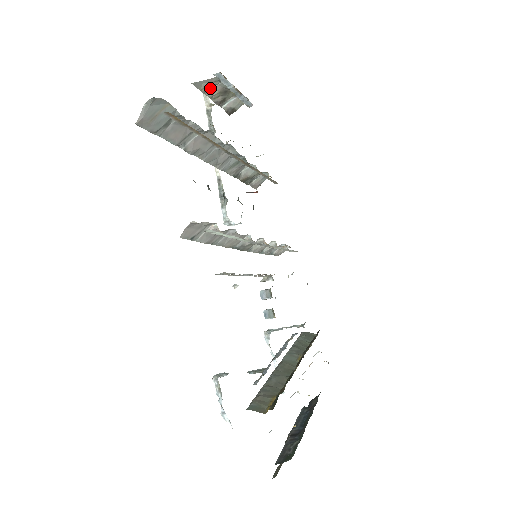
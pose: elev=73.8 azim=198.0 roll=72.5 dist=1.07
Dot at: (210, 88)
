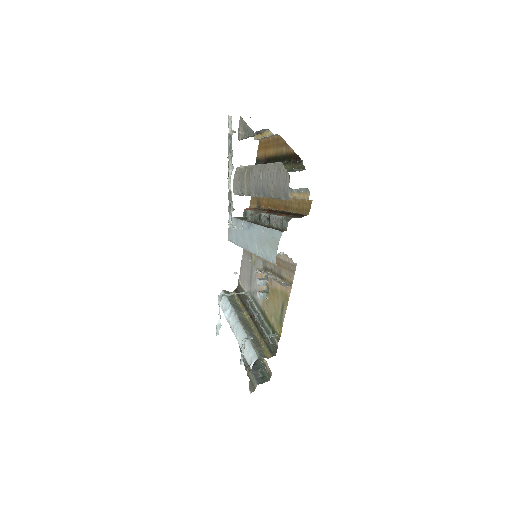
Dot at: occluded
